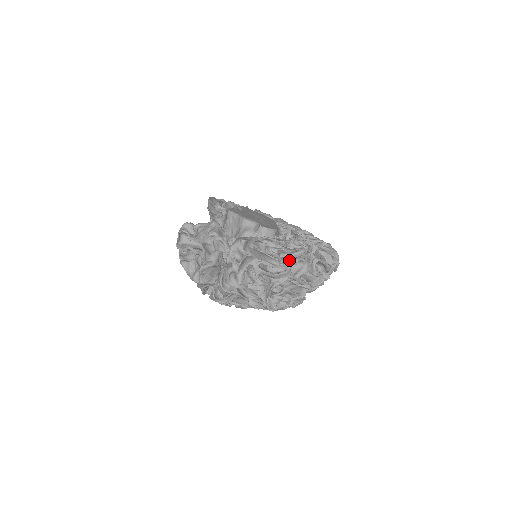
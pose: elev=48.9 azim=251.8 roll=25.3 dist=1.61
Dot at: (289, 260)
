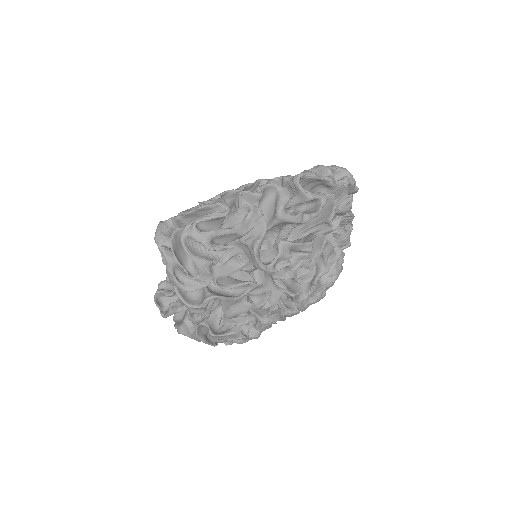
Dot at: (246, 198)
